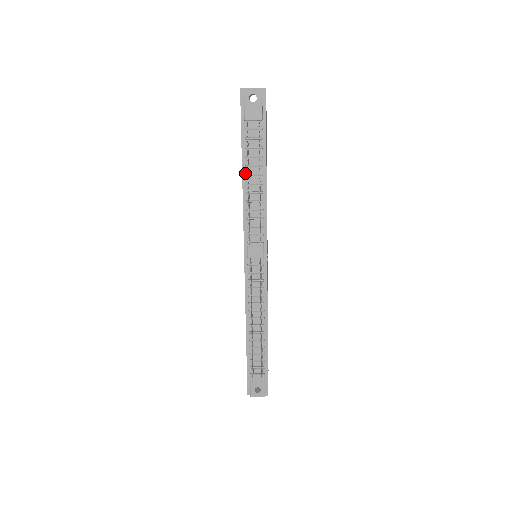
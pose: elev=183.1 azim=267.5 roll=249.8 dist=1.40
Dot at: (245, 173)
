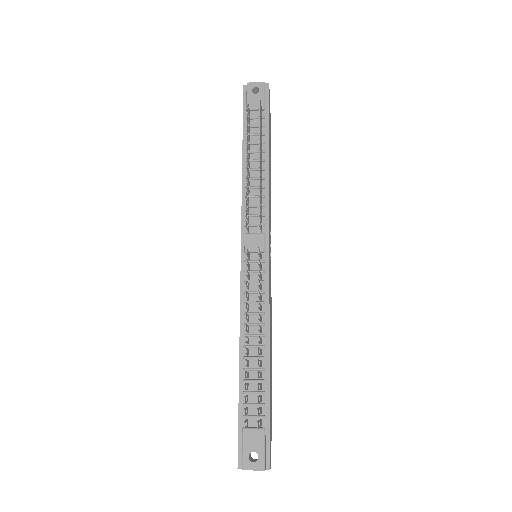
Dot at: (245, 160)
